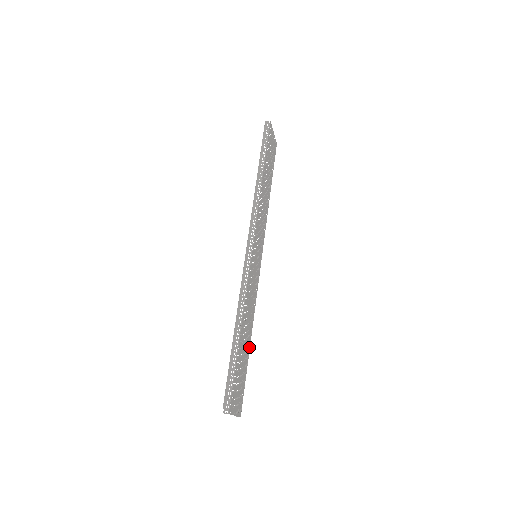
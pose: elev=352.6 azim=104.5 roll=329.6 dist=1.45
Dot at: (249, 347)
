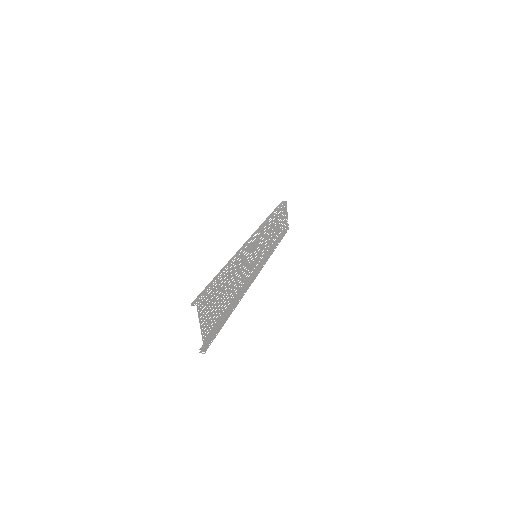
Dot at: (231, 311)
